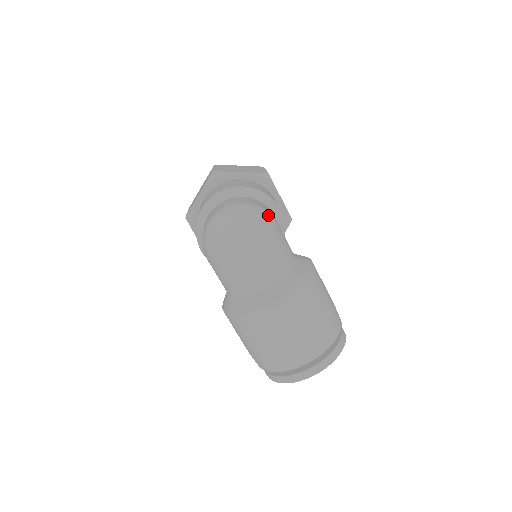
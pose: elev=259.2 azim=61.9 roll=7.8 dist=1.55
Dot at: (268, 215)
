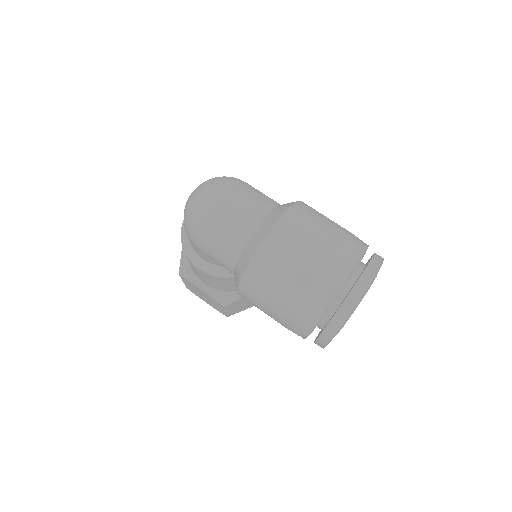
Dot at: occluded
